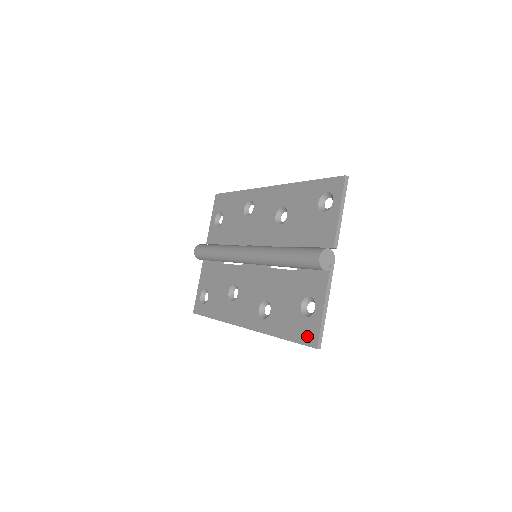
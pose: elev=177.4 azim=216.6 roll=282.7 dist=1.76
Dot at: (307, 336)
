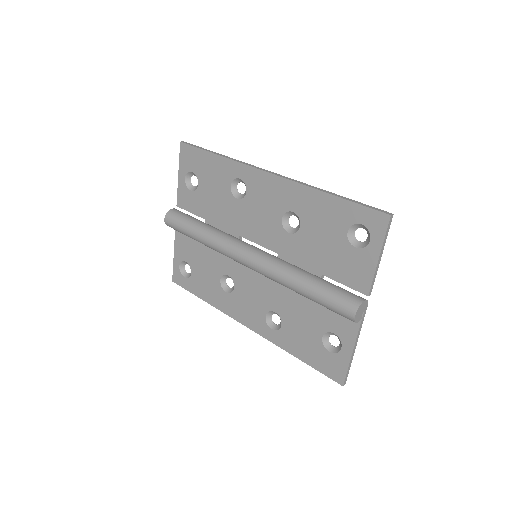
Dot at: (331, 370)
